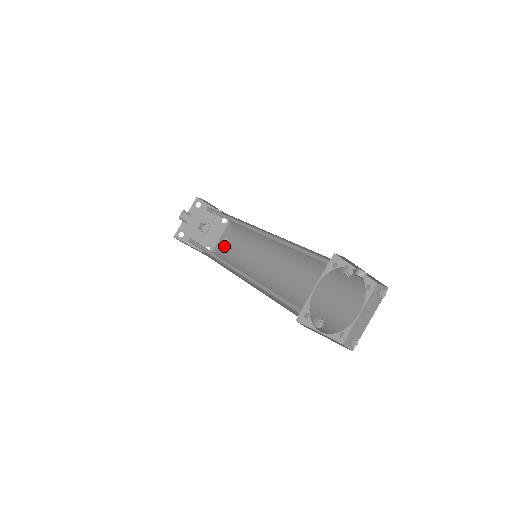
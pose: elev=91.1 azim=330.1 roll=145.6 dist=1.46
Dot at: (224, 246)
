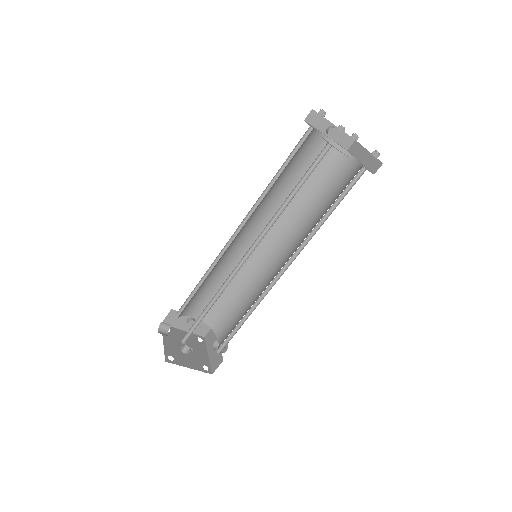
Dot at: (219, 344)
